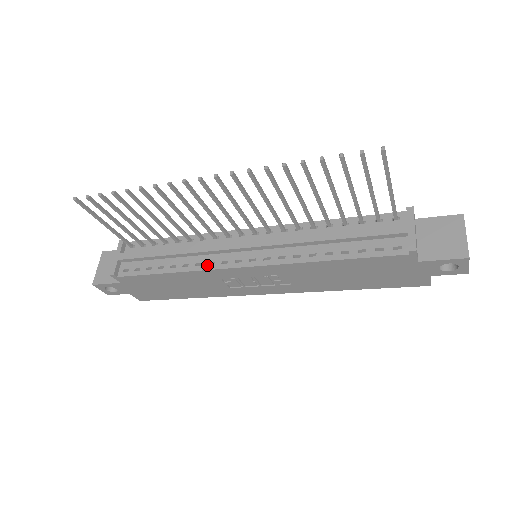
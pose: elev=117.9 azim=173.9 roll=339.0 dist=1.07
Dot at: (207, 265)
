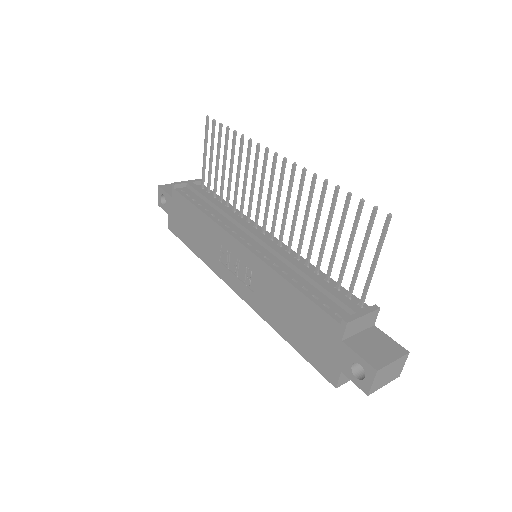
Dot at: (224, 225)
